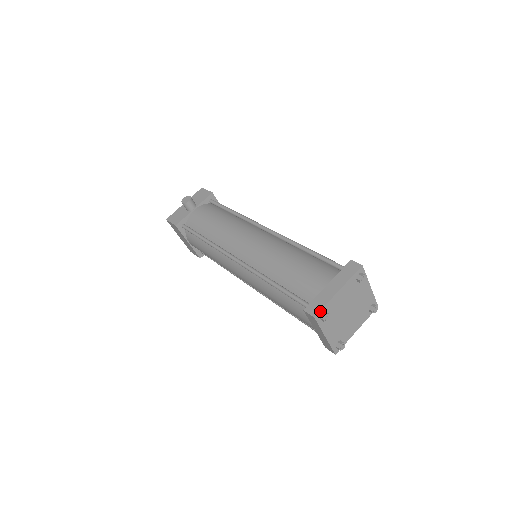
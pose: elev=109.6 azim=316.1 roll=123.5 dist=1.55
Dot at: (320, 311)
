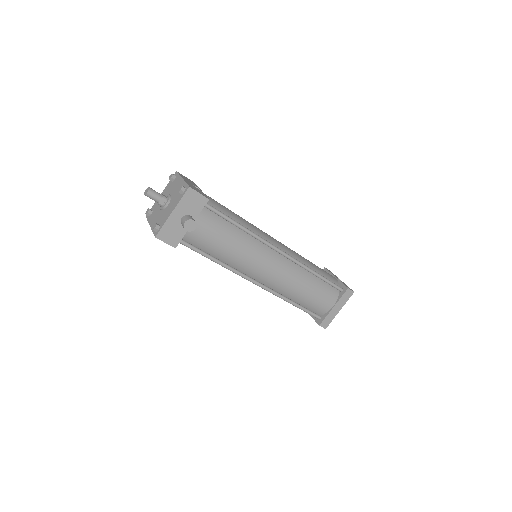
Dot at: occluded
